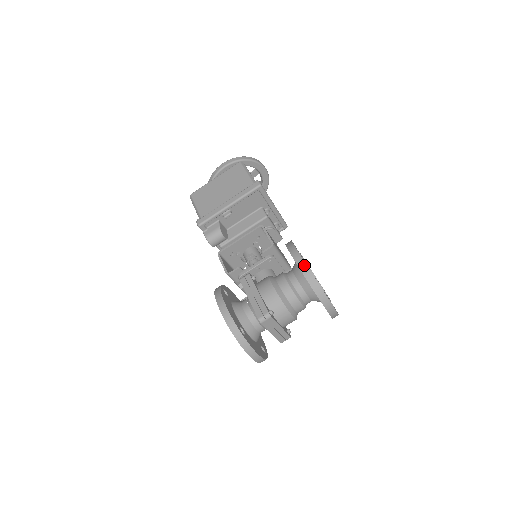
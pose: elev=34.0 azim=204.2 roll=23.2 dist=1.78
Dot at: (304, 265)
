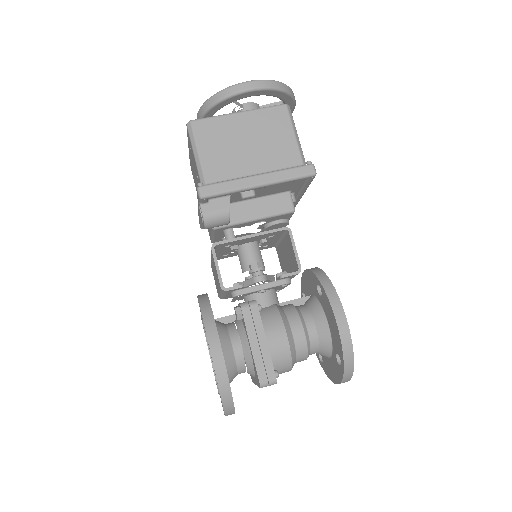
Dot at: (348, 338)
